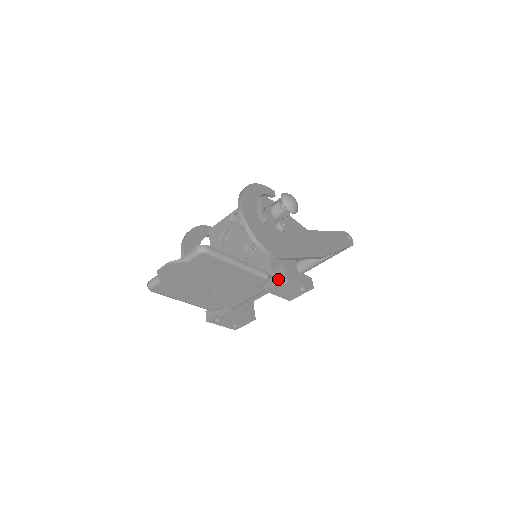
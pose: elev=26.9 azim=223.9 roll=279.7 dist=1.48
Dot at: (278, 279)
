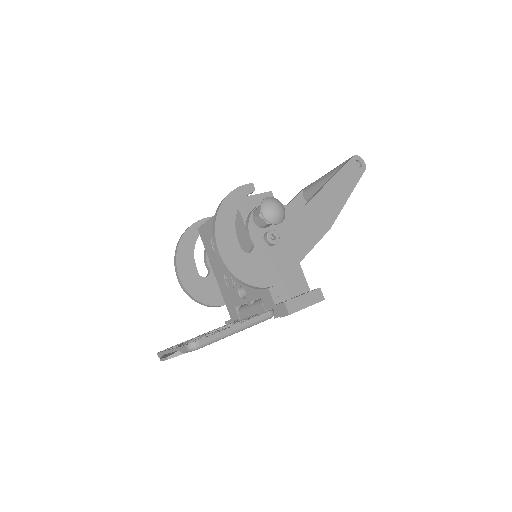
Dot at: (283, 316)
